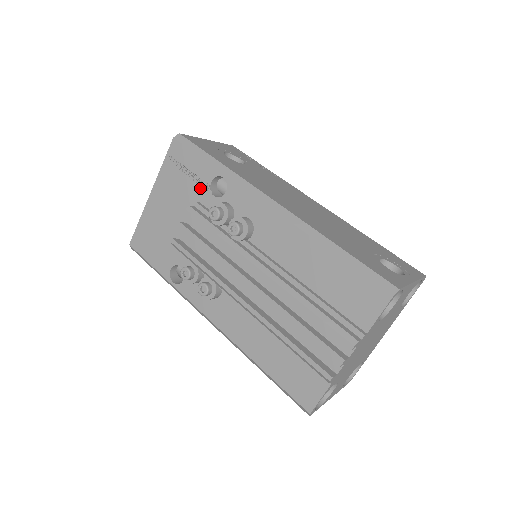
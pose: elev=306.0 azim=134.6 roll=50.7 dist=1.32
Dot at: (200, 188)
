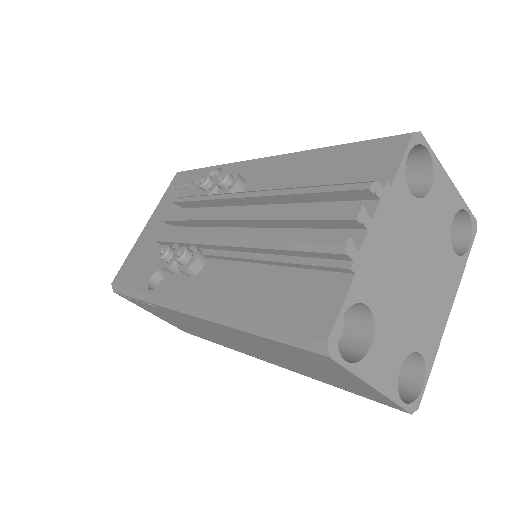
Dot at: (195, 189)
